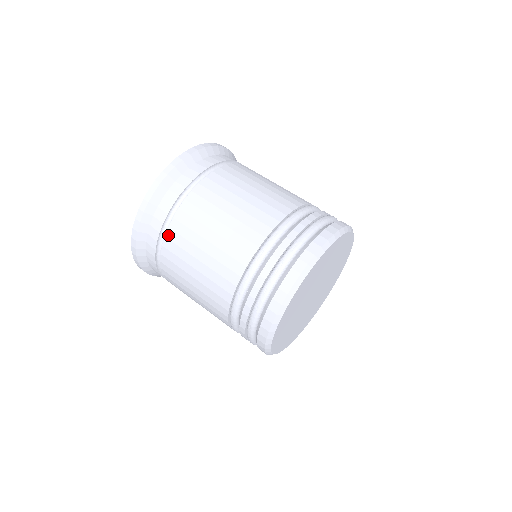
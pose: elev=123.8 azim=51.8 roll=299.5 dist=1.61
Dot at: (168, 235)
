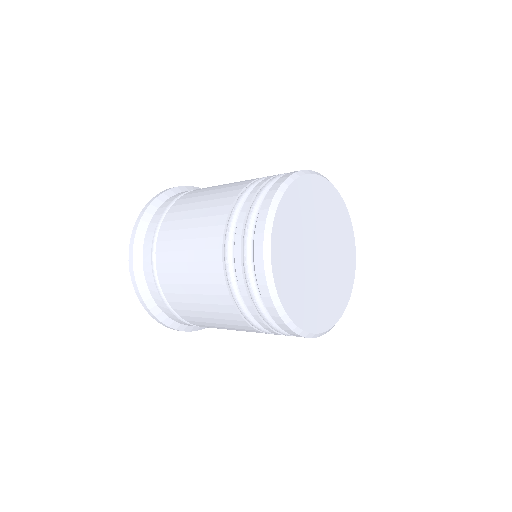
Dot at: (162, 228)
